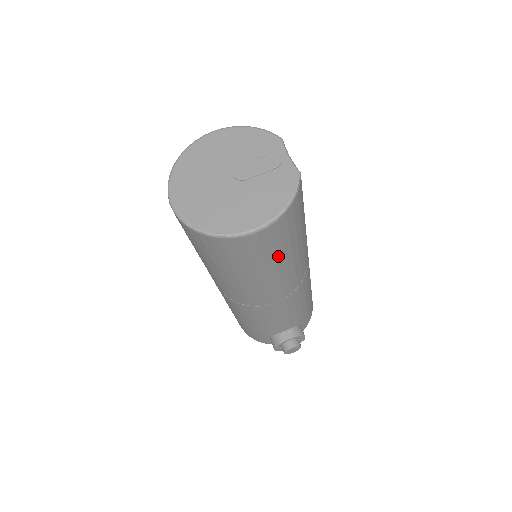
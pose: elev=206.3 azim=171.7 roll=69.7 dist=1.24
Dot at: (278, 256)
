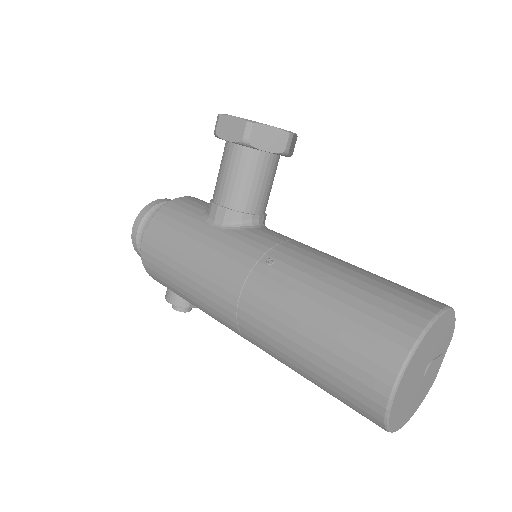
Dot at: occluded
